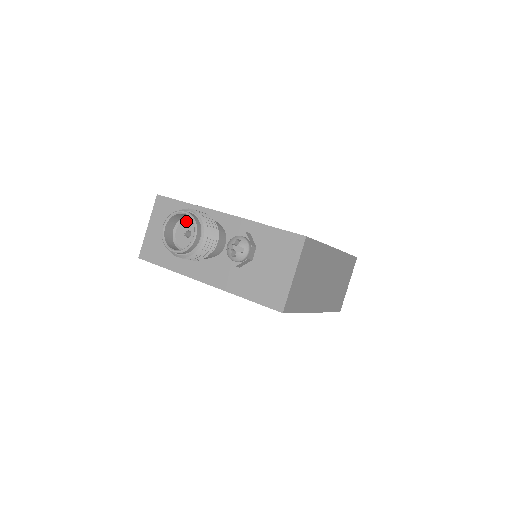
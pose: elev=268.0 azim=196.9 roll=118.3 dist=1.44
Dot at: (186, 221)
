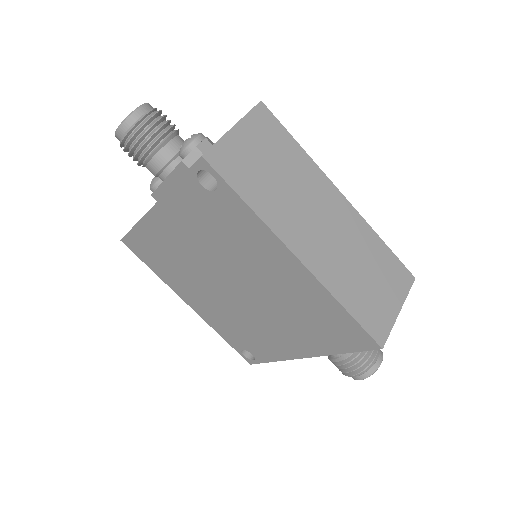
Dot at: occluded
